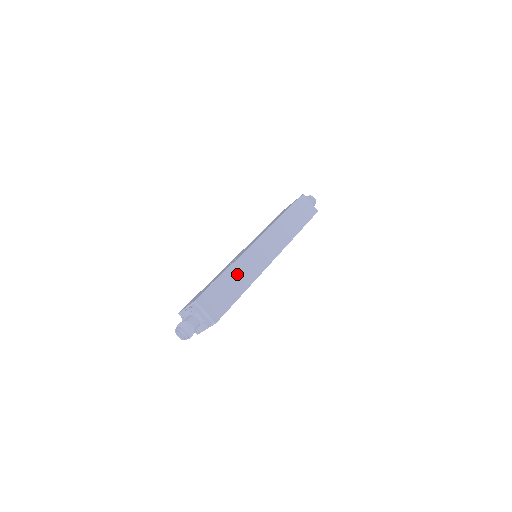
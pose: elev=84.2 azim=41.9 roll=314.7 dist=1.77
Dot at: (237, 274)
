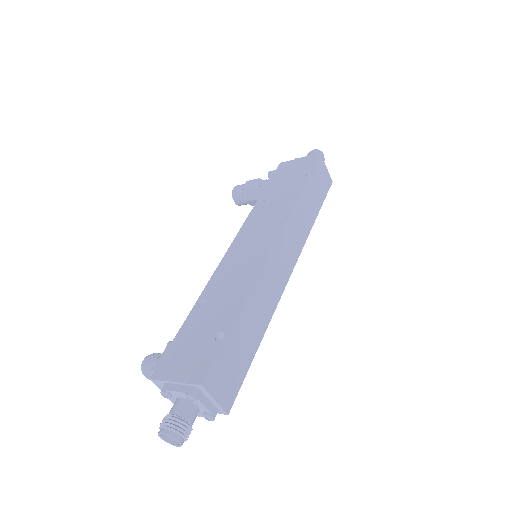
Dot at: (253, 313)
